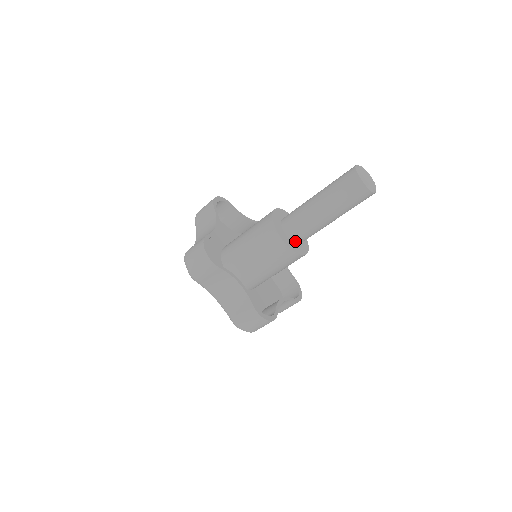
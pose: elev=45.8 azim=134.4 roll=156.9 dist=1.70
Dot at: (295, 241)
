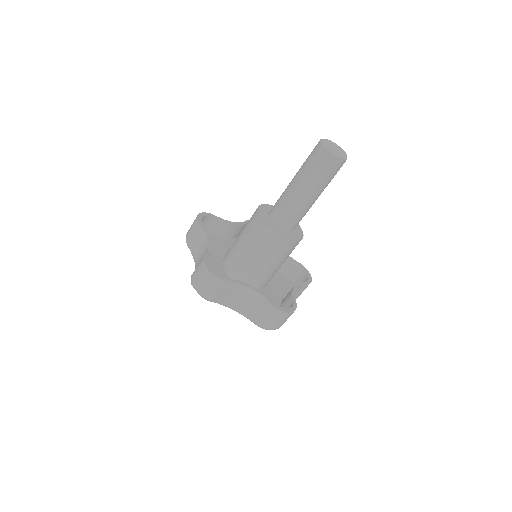
Dot at: (273, 220)
